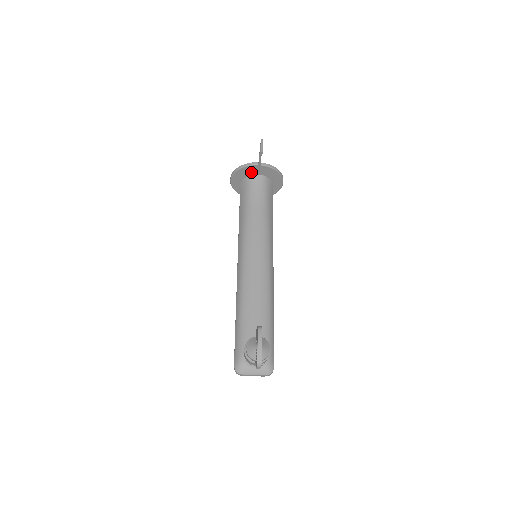
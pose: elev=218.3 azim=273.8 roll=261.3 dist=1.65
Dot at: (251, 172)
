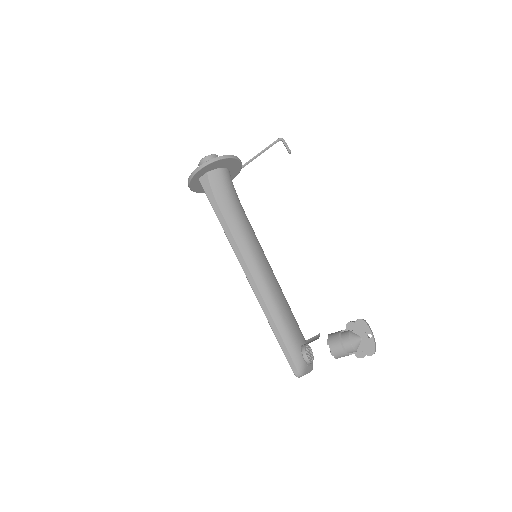
Dot at: (225, 165)
